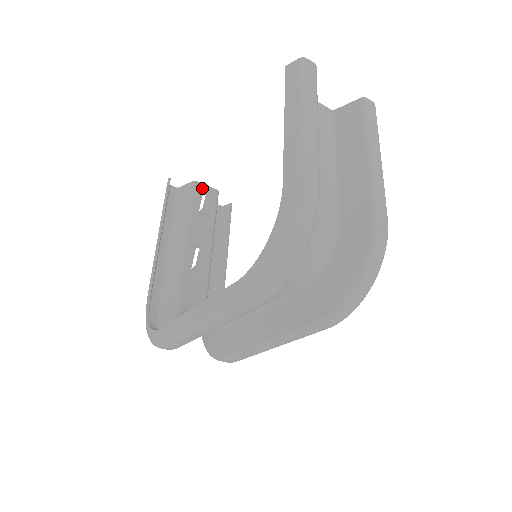
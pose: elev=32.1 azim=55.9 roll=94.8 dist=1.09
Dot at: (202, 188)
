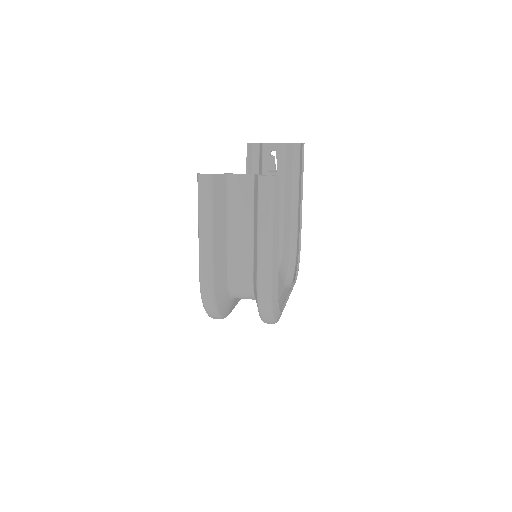
Dot at: (269, 147)
